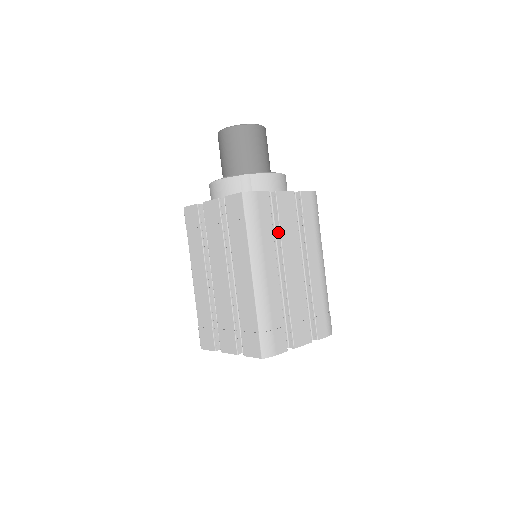
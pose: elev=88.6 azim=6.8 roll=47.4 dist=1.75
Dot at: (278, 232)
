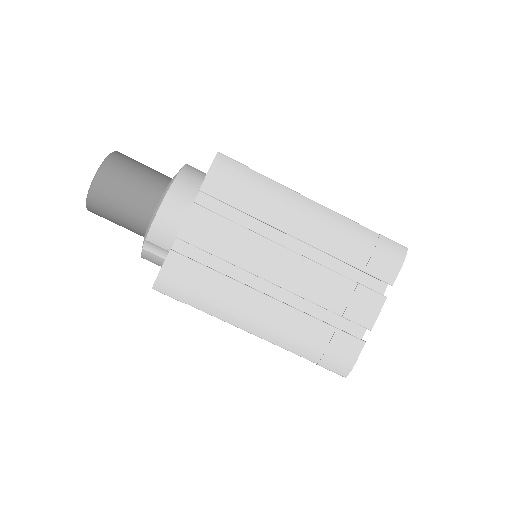
Dot at: (228, 261)
